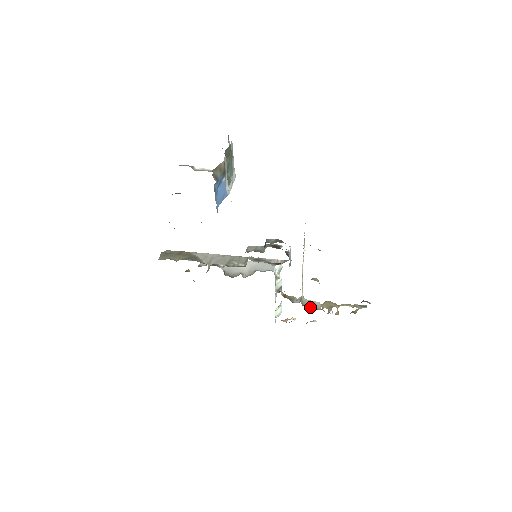
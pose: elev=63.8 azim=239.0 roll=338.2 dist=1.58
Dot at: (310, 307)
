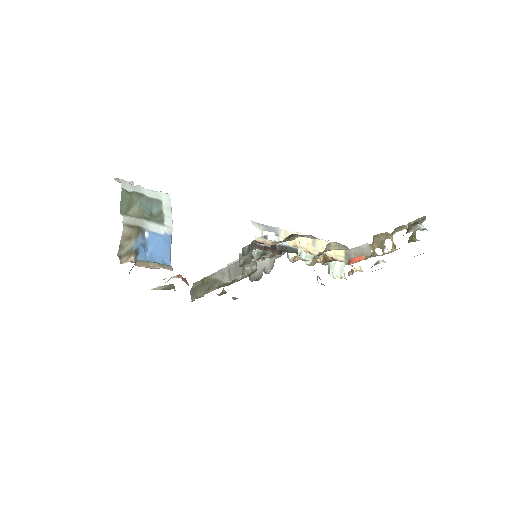
Dot at: (357, 260)
